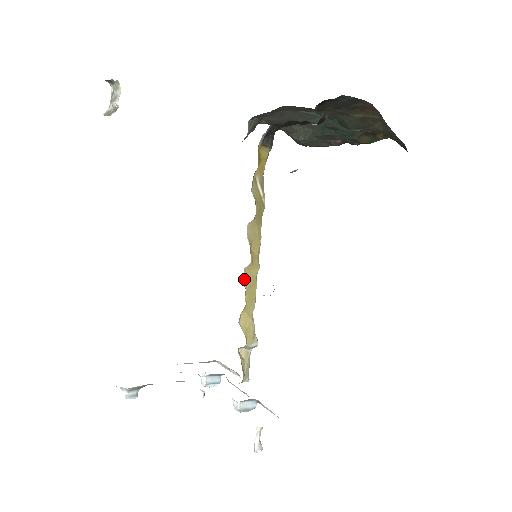
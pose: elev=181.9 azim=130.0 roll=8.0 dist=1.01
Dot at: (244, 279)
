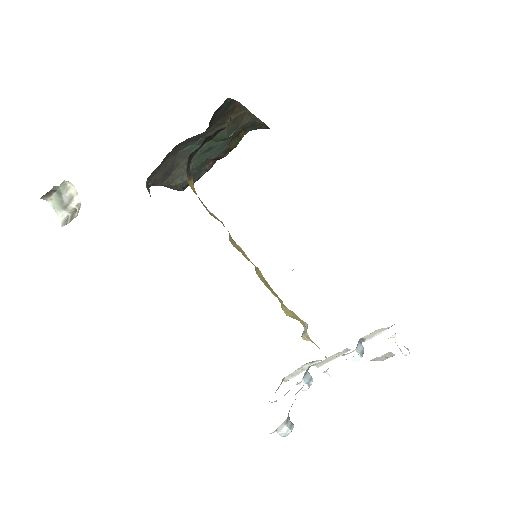
Dot at: (262, 281)
